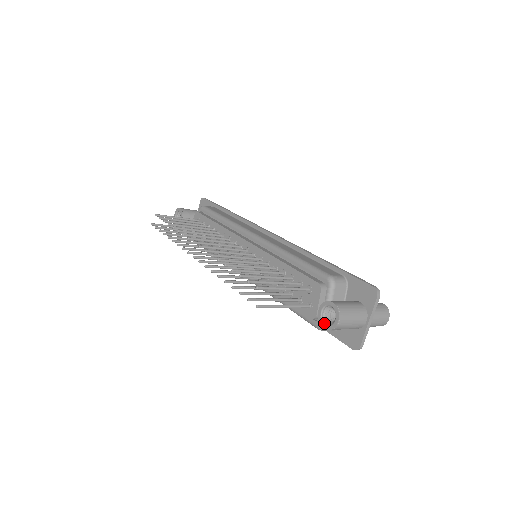
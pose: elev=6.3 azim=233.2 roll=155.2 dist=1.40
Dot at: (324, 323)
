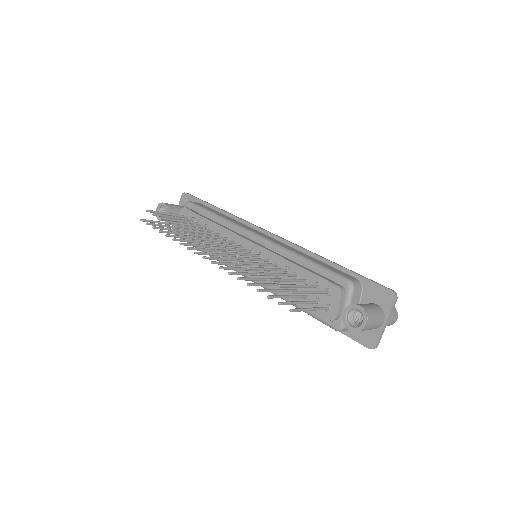
Dot at: (349, 325)
